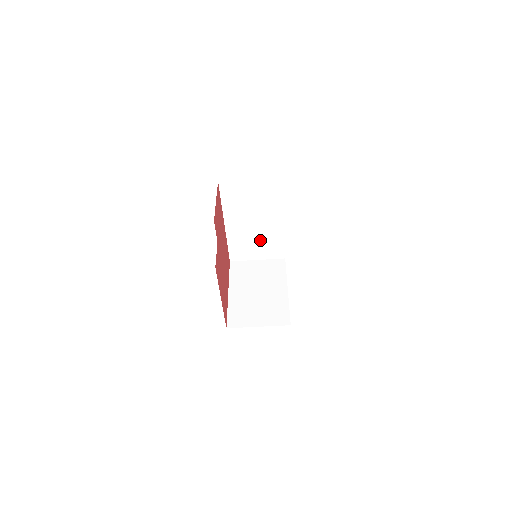
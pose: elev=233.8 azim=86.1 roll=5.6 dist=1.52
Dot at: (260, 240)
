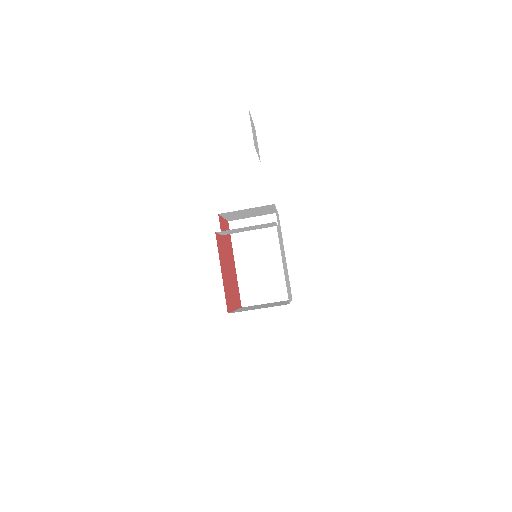
Dot at: (267, 279)
